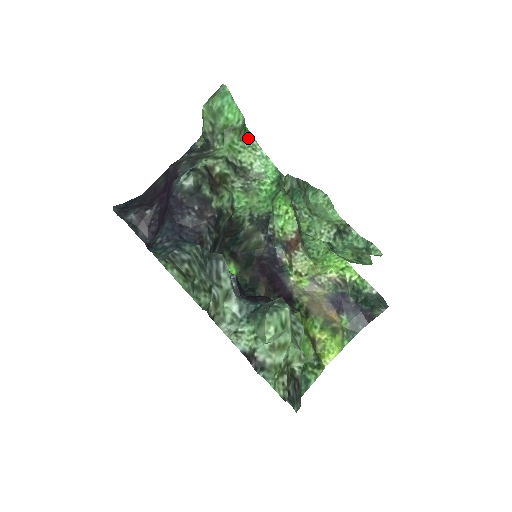
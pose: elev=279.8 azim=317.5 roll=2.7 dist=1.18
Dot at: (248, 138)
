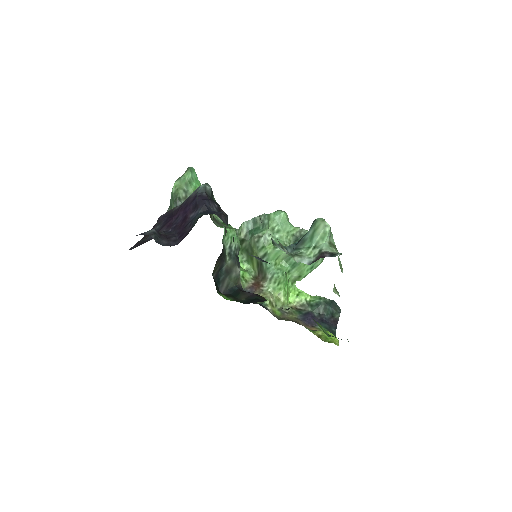
Dot at: occluded
